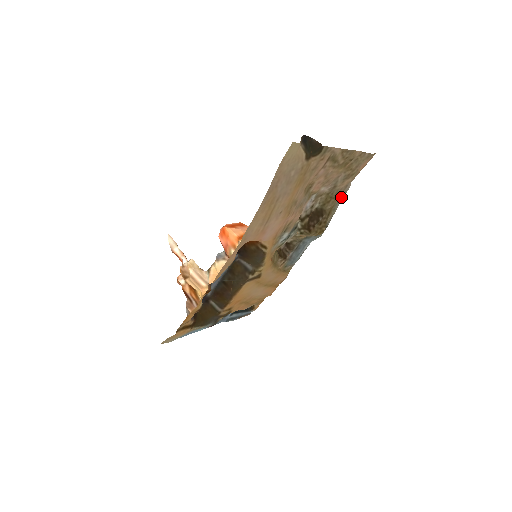
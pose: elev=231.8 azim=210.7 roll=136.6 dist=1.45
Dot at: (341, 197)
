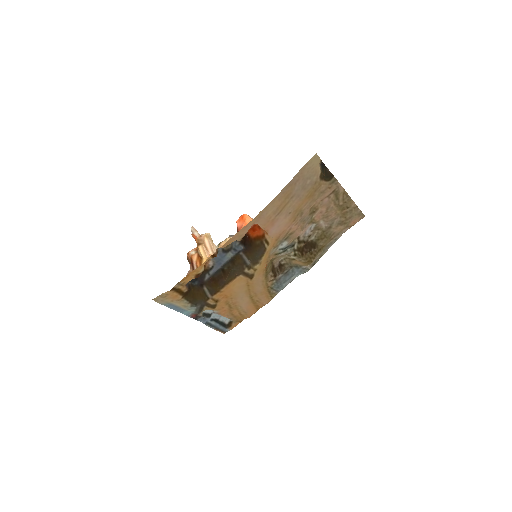
Dot at: (332, 242)
